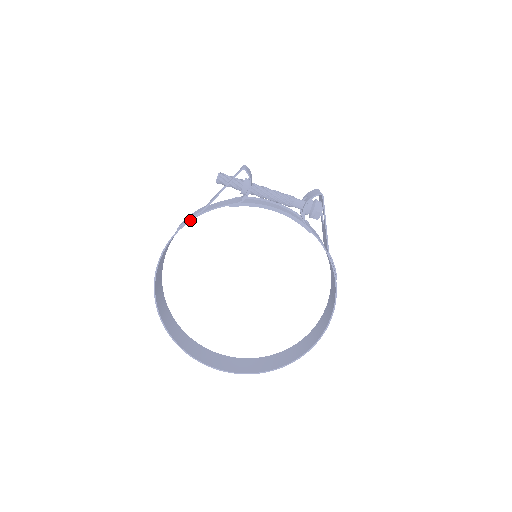
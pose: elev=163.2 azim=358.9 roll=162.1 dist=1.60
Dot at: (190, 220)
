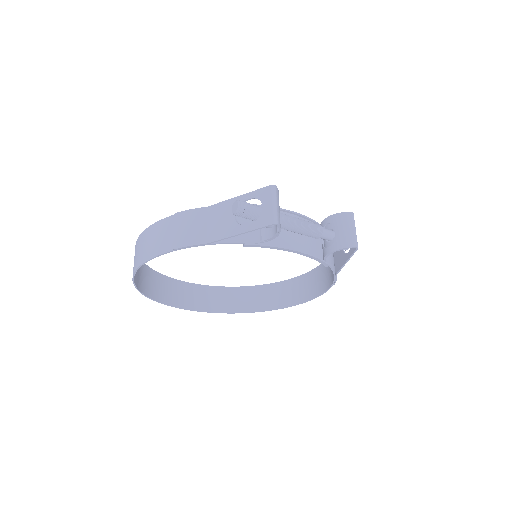
Dot at: (190, 247)
